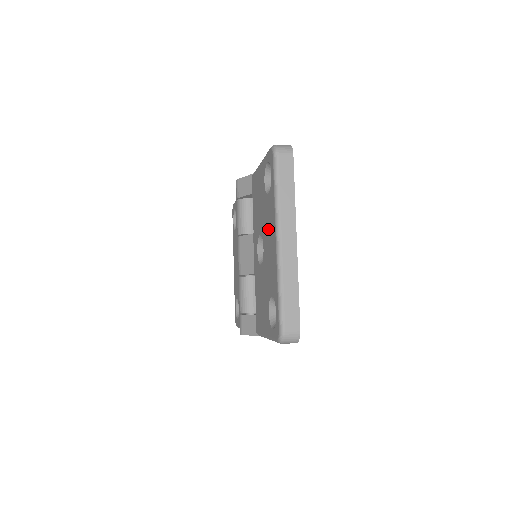
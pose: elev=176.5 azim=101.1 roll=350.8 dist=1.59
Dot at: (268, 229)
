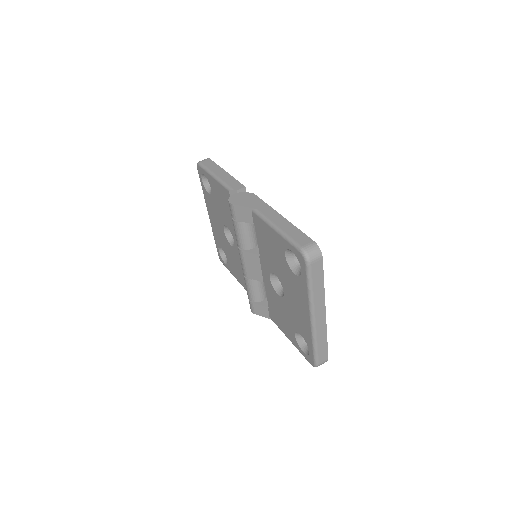
Dot at: (294, 295)
